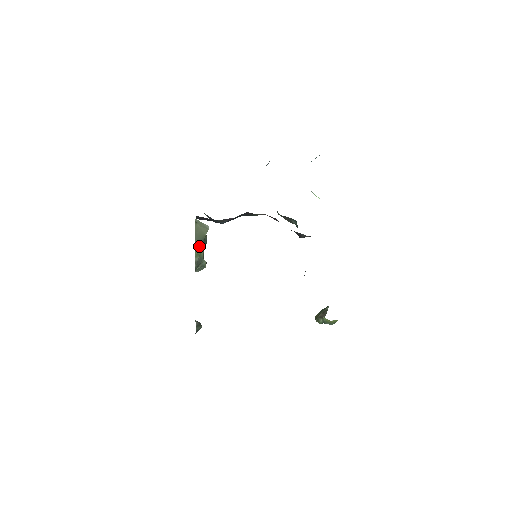
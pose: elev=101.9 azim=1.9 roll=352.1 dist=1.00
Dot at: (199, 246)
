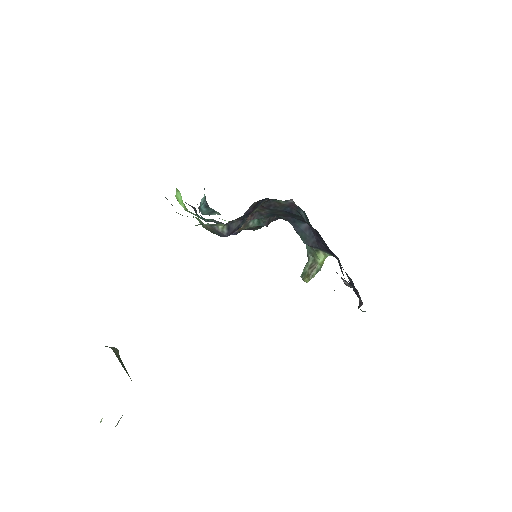
Dot at: (125, 369)
